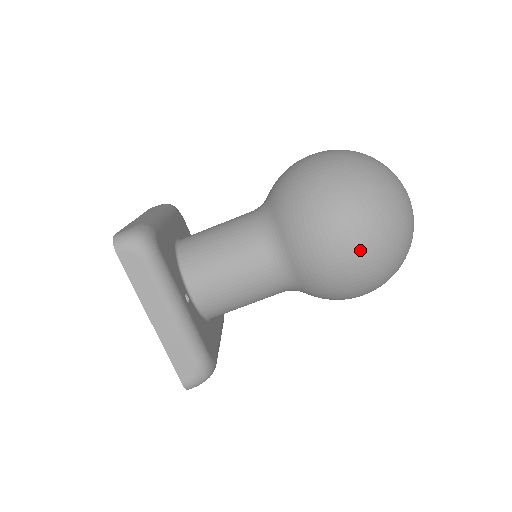
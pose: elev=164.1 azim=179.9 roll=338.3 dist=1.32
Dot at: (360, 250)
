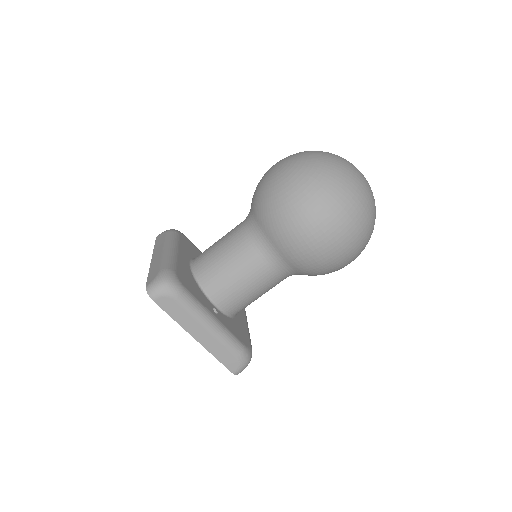
Dot at: (337, 240)
